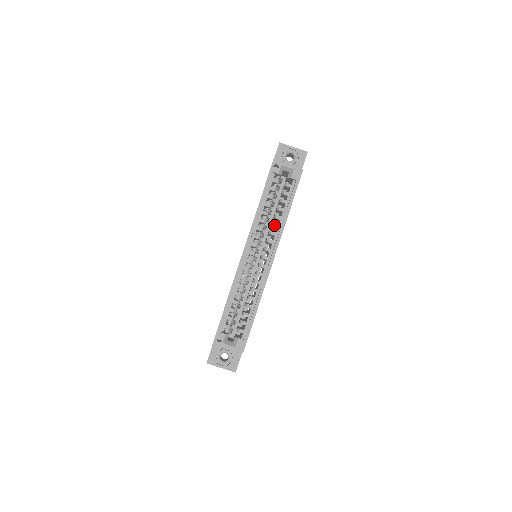
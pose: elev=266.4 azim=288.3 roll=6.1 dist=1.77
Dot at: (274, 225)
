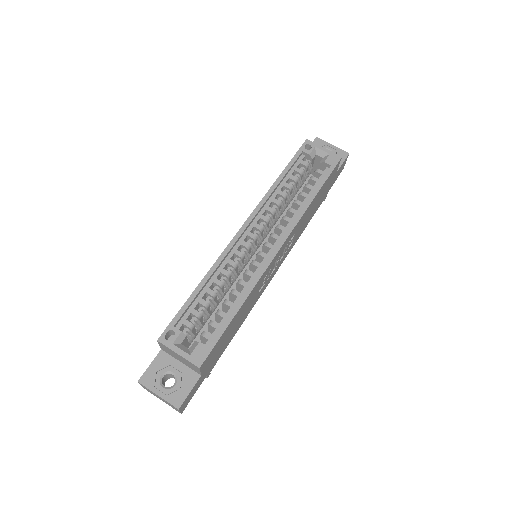
Dot at: (291, 210)
